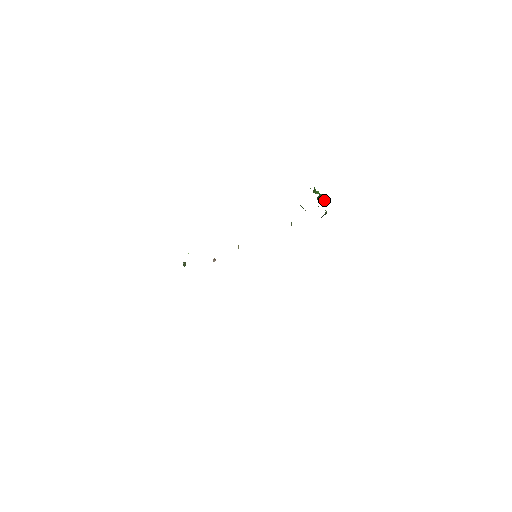
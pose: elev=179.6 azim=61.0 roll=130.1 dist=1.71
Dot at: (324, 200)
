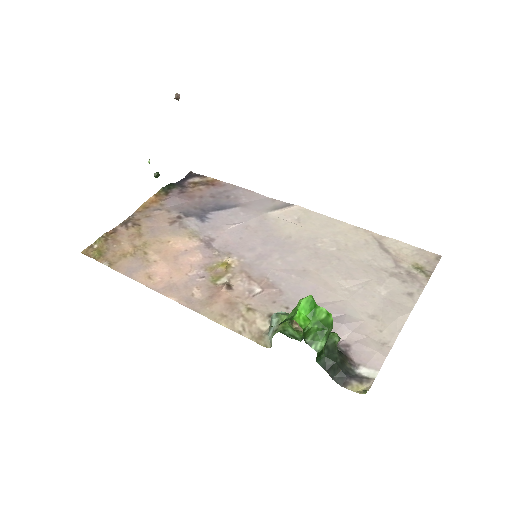
Dot at: (328, 337)
